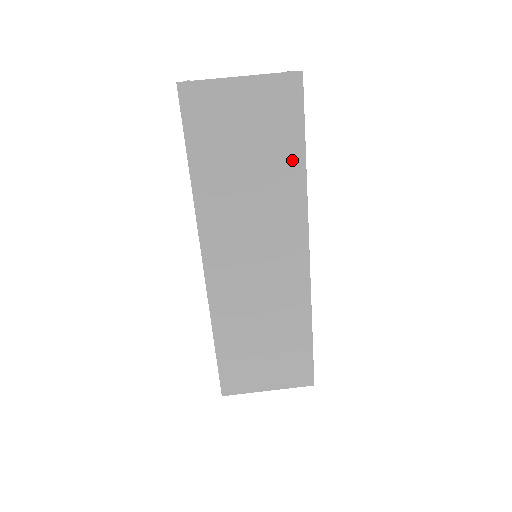
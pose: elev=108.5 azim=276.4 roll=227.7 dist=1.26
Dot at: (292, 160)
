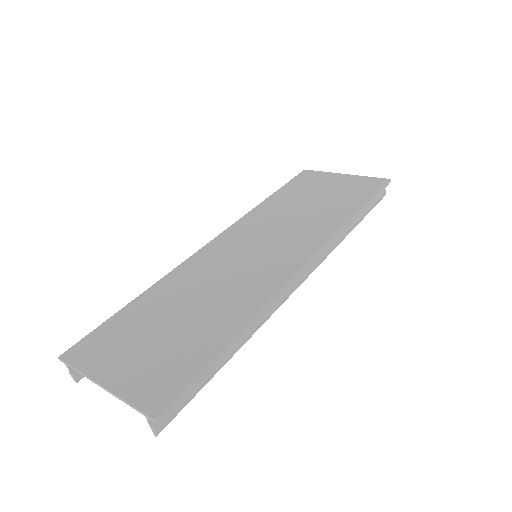
Dot at: (347, 210)
